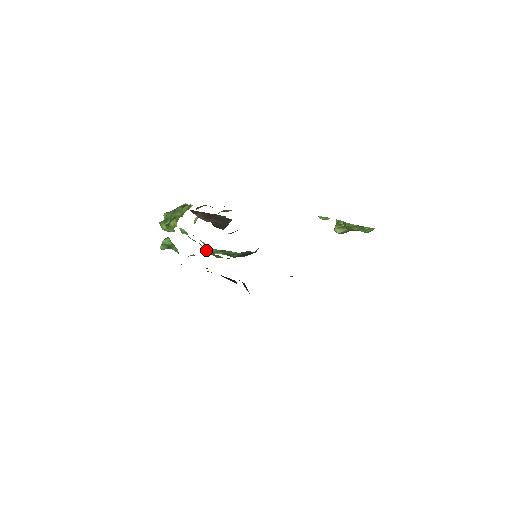
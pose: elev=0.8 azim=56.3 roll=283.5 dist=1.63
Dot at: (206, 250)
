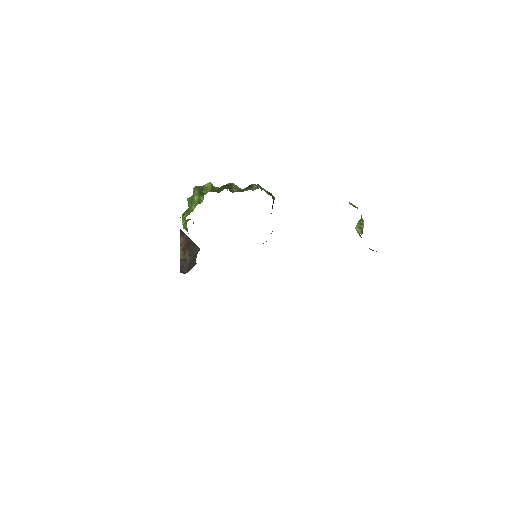
Dot at: occluded
